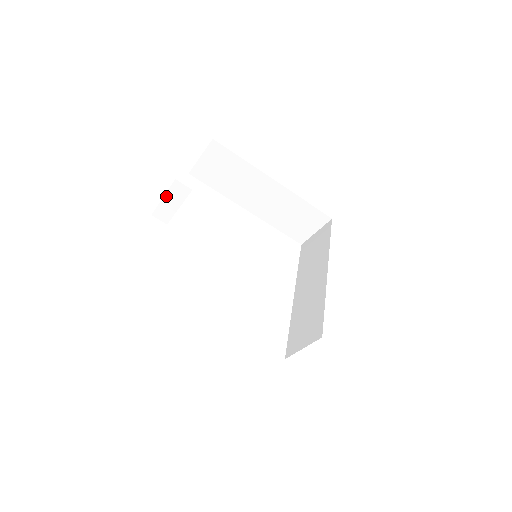
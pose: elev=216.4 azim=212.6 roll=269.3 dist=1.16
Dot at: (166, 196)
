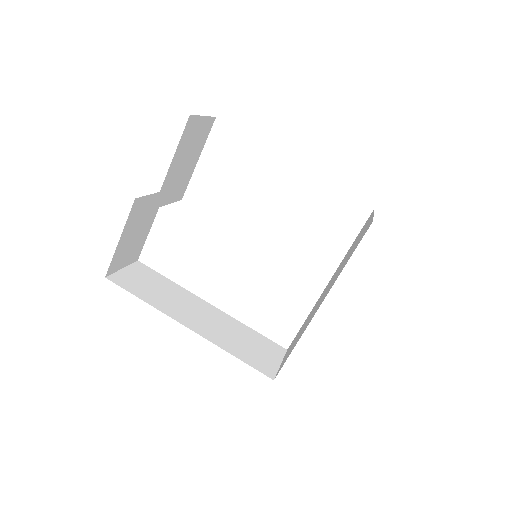
Dot at: (151, 195)
